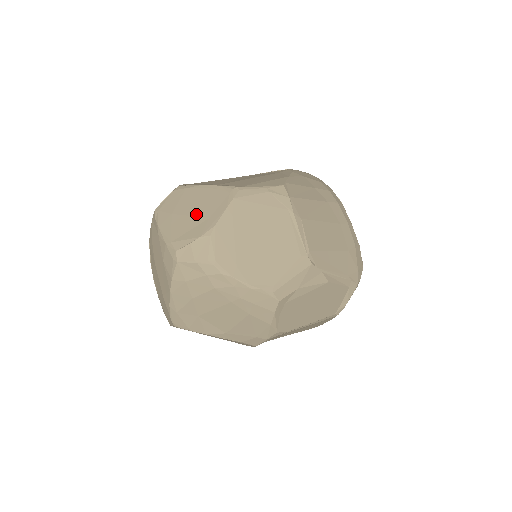
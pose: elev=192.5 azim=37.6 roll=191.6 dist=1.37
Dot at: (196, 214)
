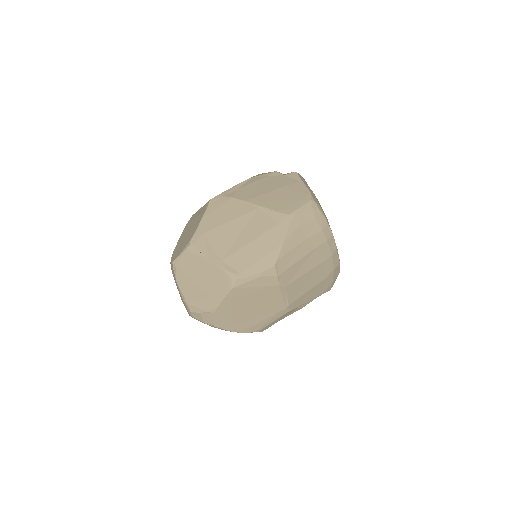
Dot at: (204, 288)
